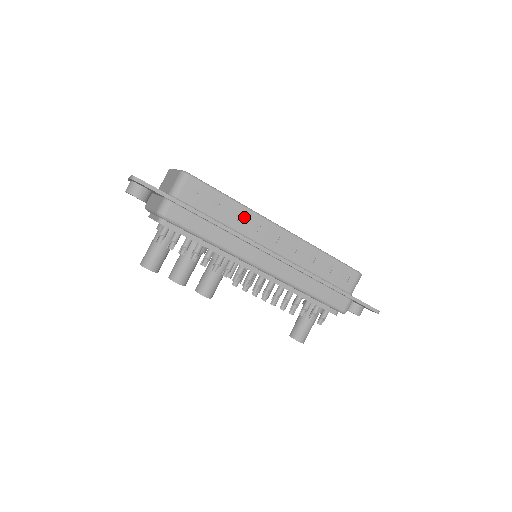
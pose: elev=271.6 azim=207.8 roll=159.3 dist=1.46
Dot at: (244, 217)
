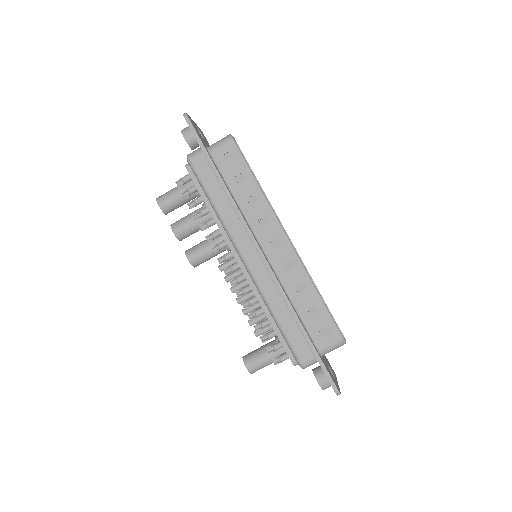
Dot at: (258, 205)
